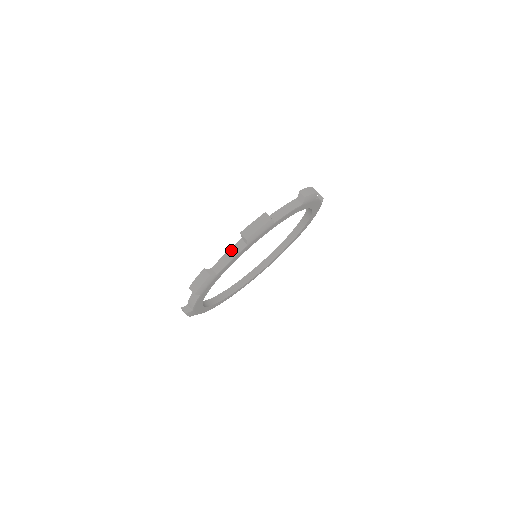
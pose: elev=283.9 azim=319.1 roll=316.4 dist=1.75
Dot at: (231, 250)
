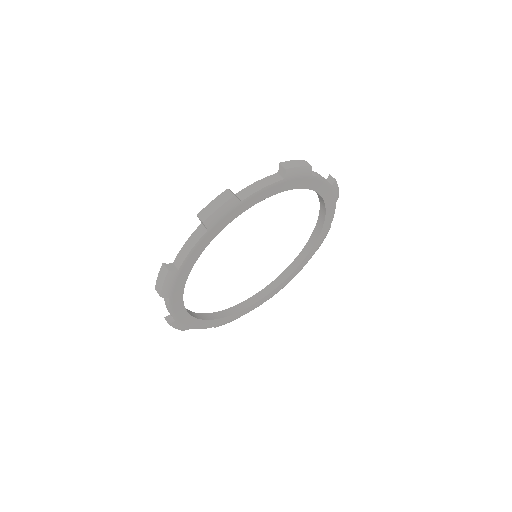
Dot at: (264, 179)
